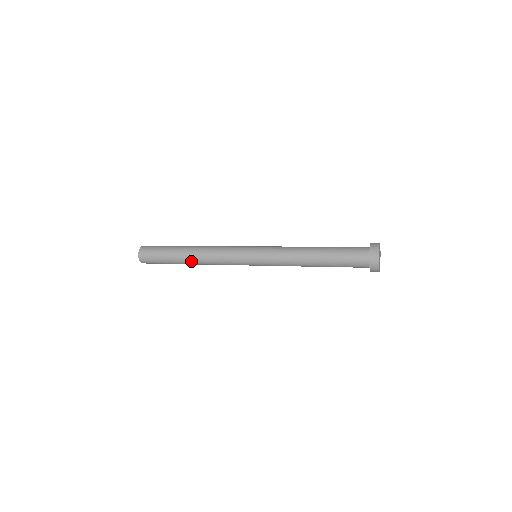
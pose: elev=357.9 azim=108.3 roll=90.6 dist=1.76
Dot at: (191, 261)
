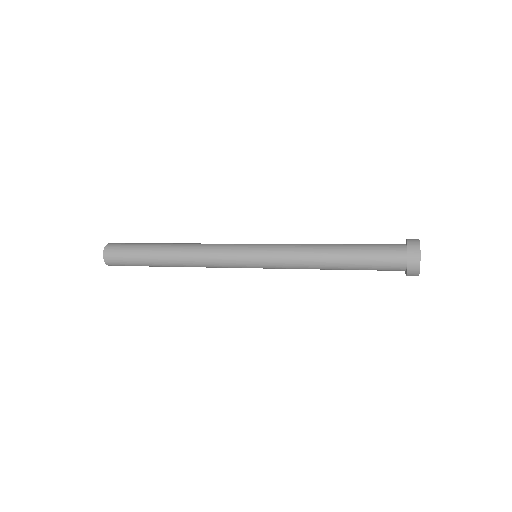
Dot at: (170, 254)
